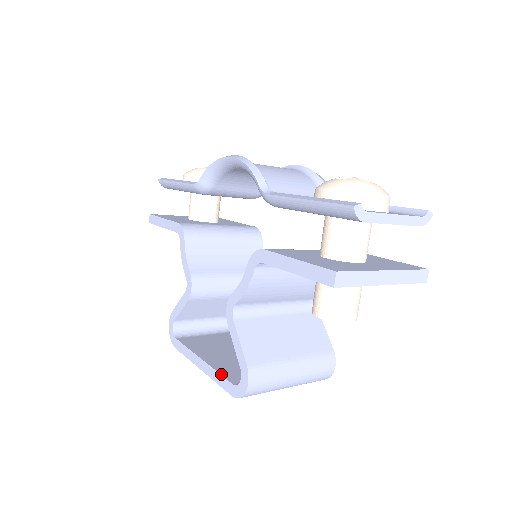
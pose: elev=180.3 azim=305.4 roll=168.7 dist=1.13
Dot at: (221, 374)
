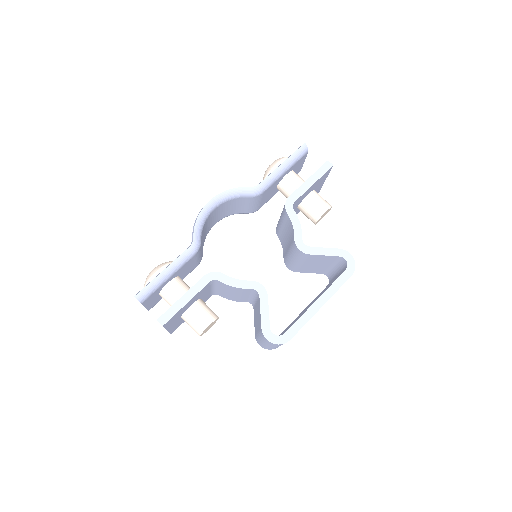
Dot at: (334, 281)
